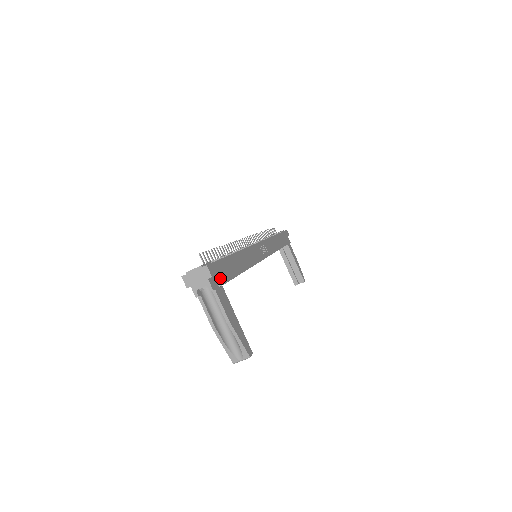
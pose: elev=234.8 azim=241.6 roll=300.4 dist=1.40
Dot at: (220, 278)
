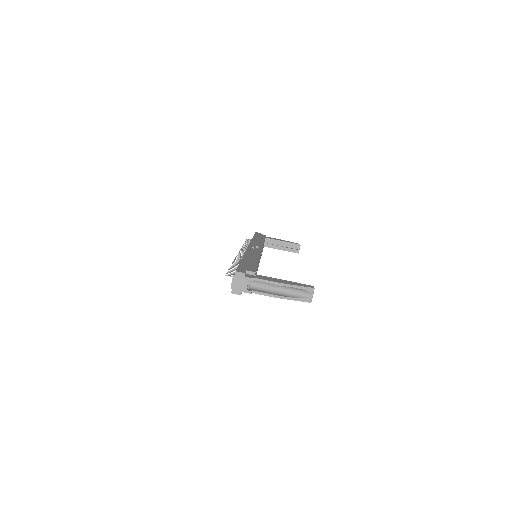
Dot at: (250, 271)
